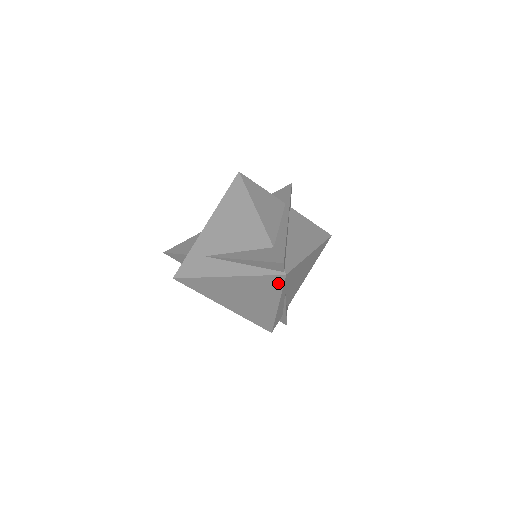
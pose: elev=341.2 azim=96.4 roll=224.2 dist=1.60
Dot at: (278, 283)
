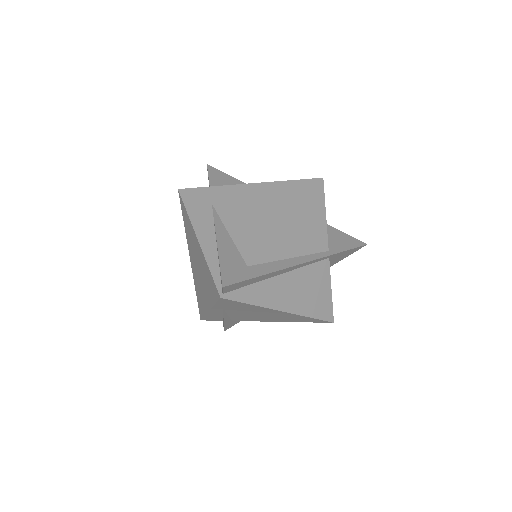
Dot at: (215, 295)
